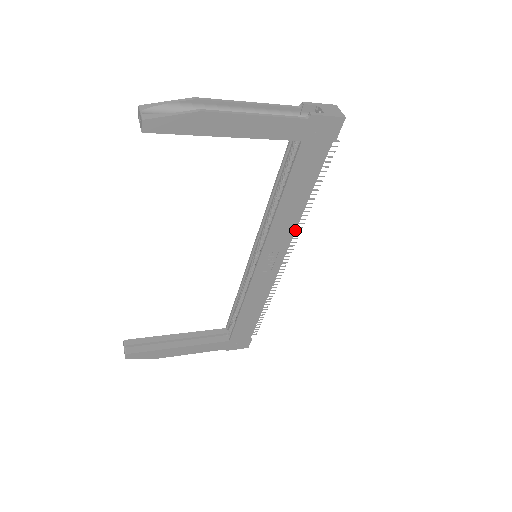
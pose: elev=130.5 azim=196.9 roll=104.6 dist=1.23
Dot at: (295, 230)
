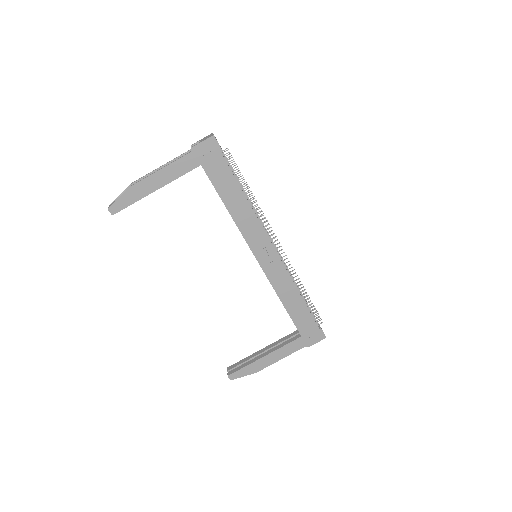
Dot at: (259, 221)
